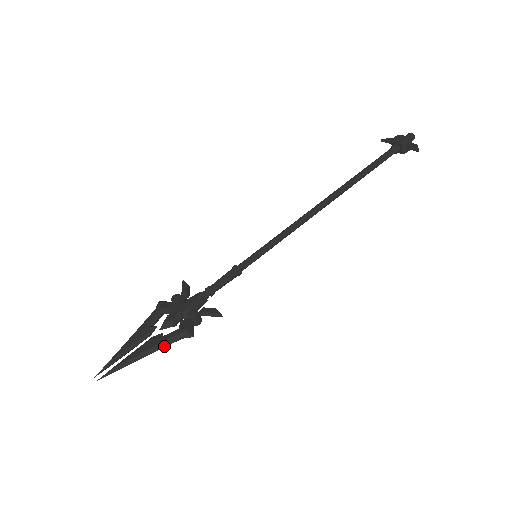
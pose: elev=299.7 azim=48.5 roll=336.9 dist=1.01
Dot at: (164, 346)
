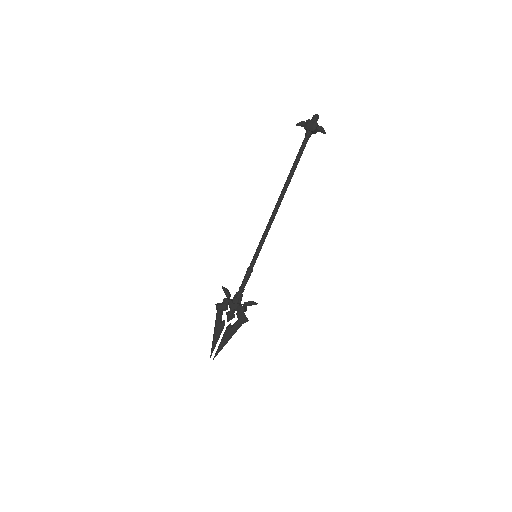
Dot at: (236, 331)
